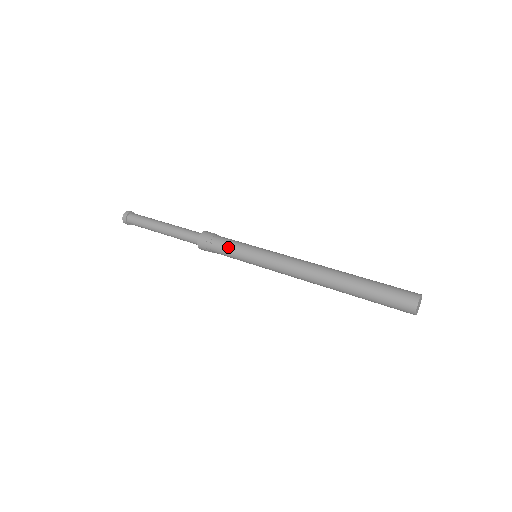
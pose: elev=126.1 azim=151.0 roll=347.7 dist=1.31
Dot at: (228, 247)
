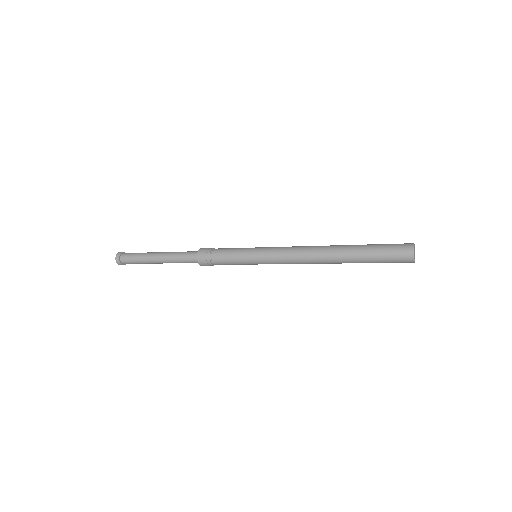
Dot at: (229, 250)
